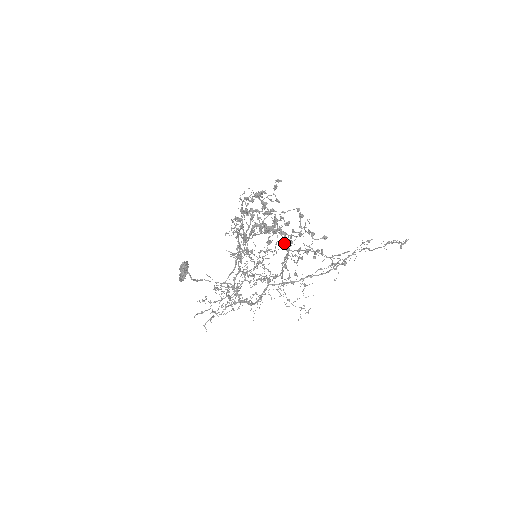
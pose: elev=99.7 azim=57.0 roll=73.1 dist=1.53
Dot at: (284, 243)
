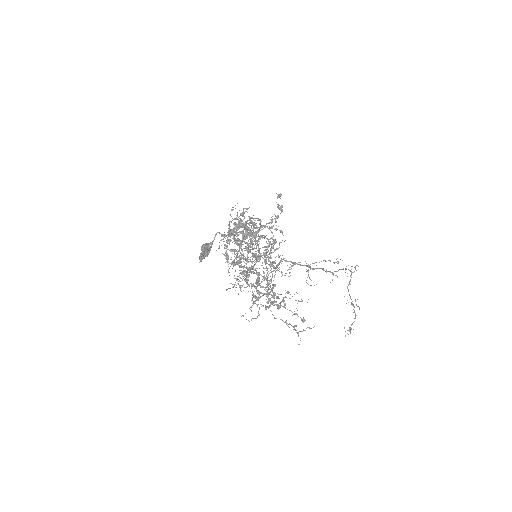
Dot at: (255, 288)
